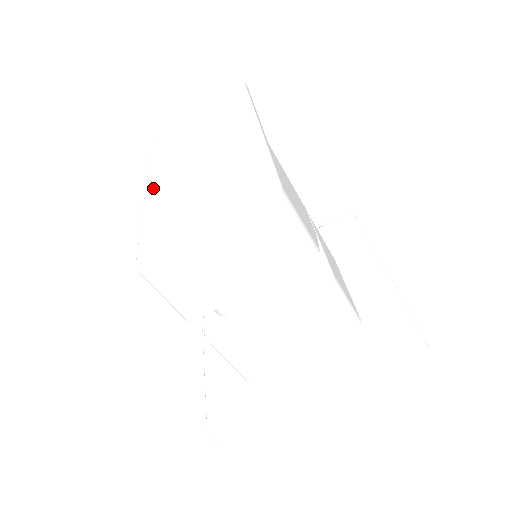
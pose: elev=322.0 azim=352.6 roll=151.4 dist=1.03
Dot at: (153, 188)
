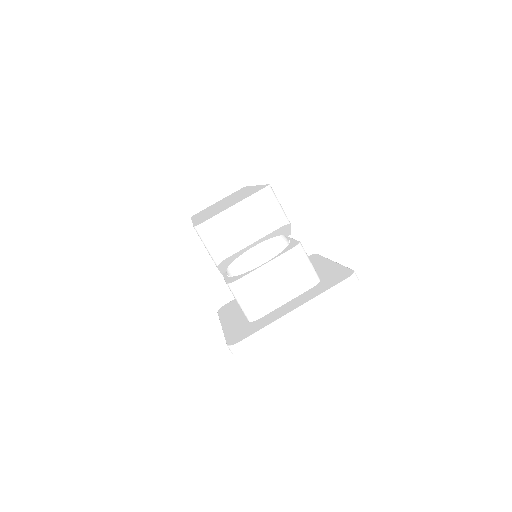
Dot at: occluded
